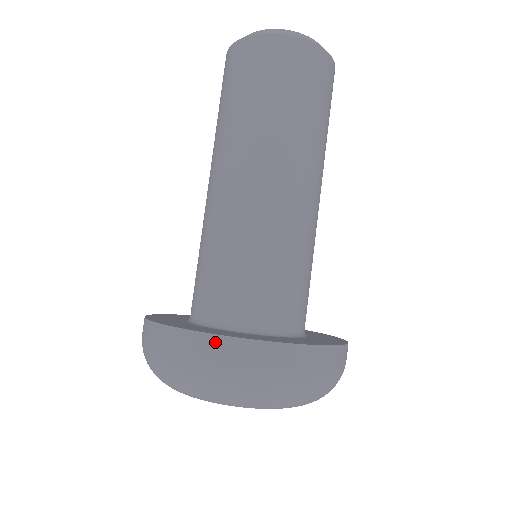
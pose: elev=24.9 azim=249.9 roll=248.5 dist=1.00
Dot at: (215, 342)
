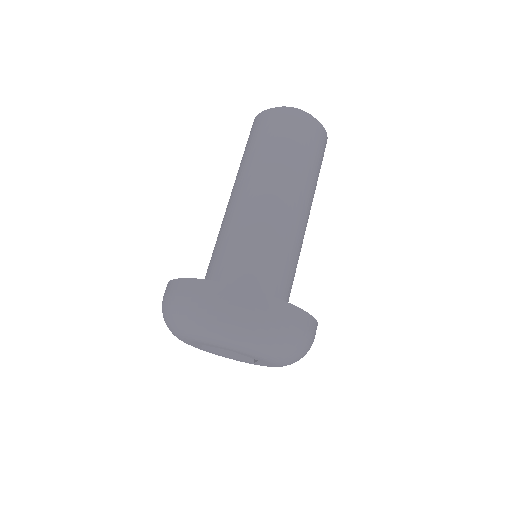
Dot at: (174, 283)
